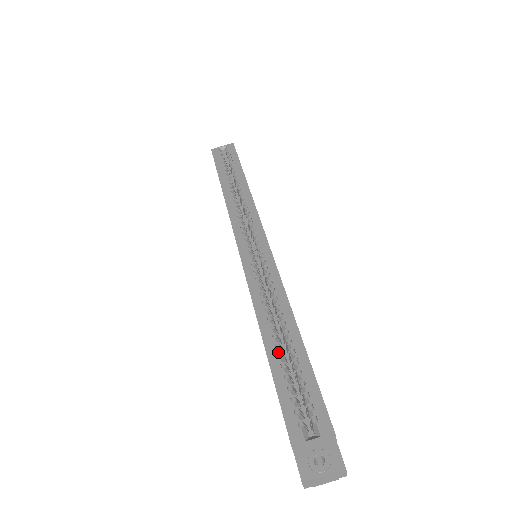
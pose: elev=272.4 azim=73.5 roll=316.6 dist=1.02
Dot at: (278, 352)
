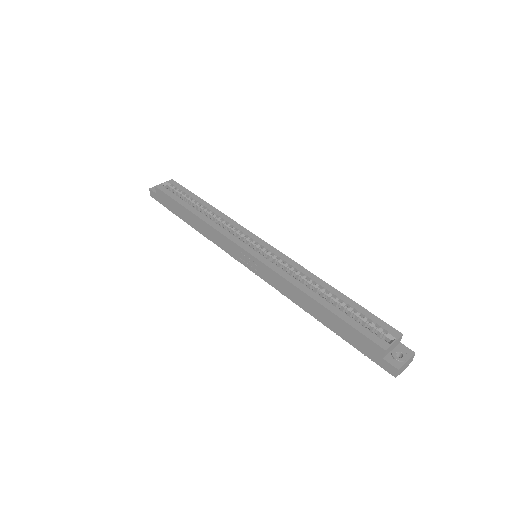
Dot at: (332, 305)
